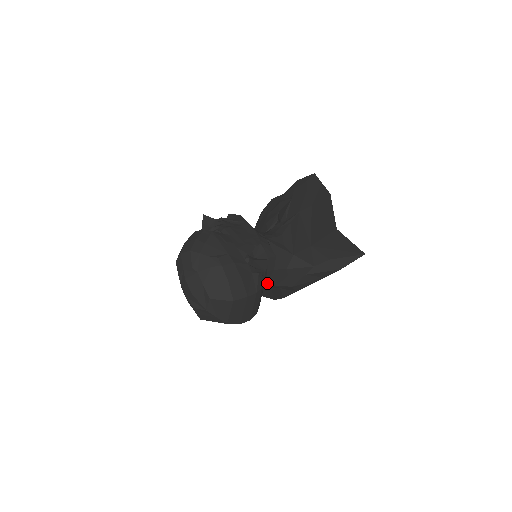
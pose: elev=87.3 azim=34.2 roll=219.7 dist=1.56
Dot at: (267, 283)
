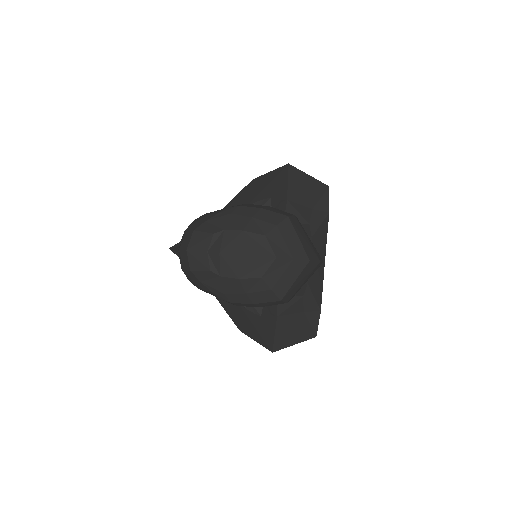
Dot at: occluded
